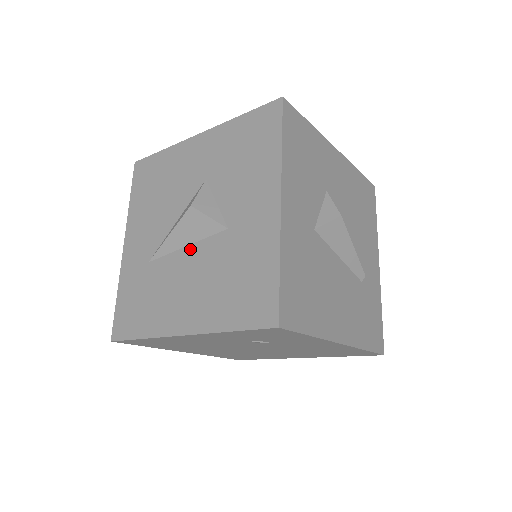
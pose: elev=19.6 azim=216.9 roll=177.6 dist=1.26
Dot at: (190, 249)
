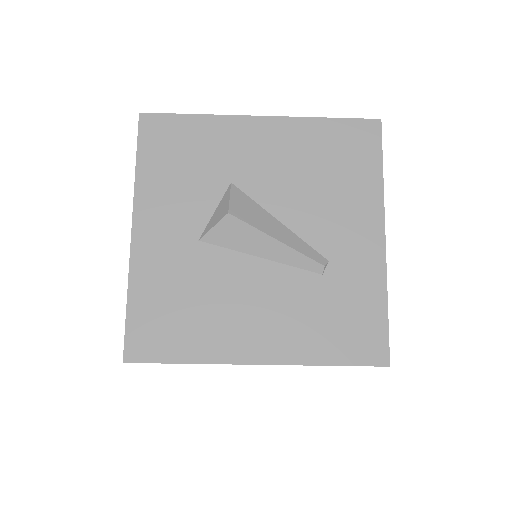
Dot at: occluded
